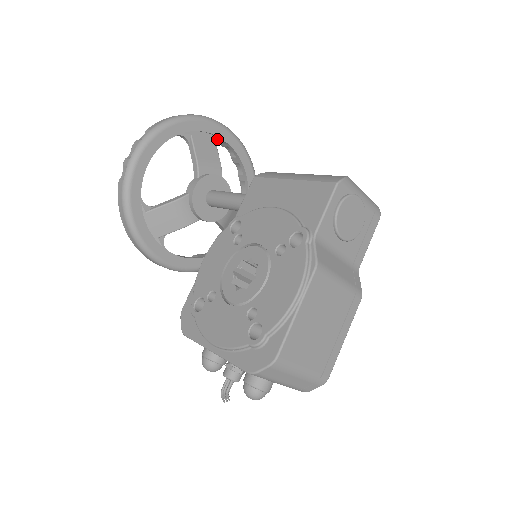
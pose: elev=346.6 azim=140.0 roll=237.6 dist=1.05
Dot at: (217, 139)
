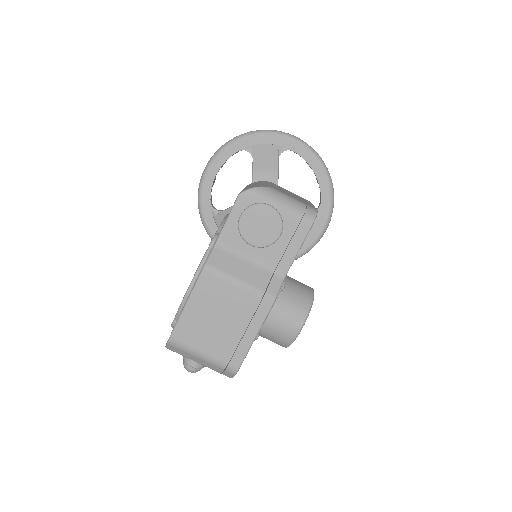
Dot at: (281, 149)
